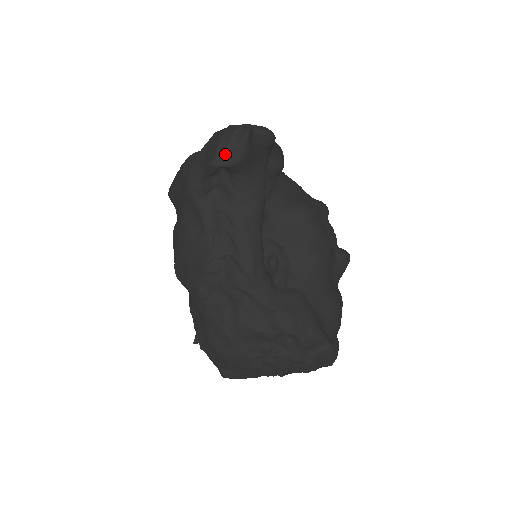
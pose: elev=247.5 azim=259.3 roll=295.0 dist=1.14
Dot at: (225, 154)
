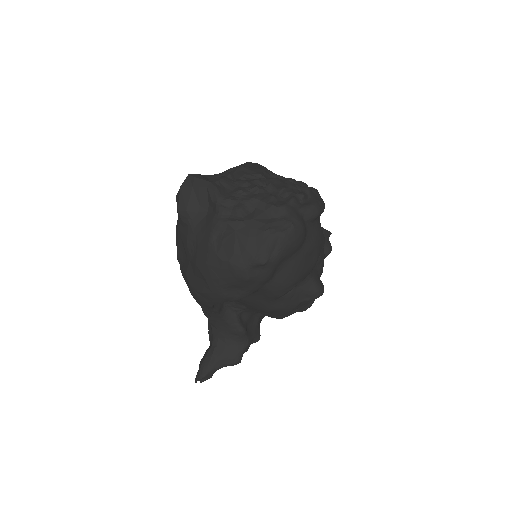
Dot at: occluded
